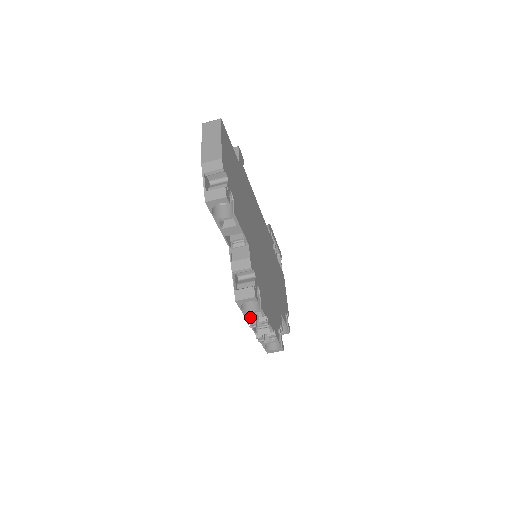
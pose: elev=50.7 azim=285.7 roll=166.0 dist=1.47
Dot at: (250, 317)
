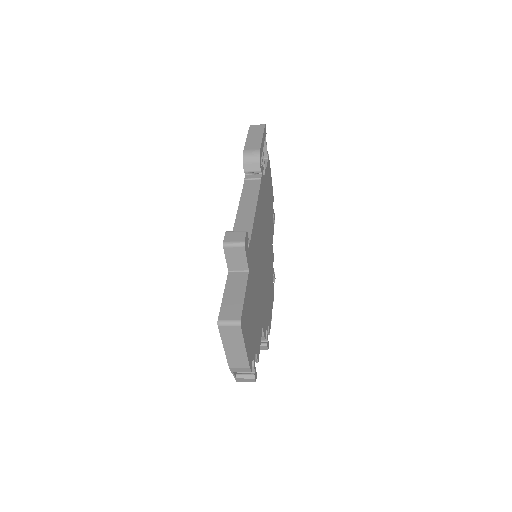
Dot at: occluded
